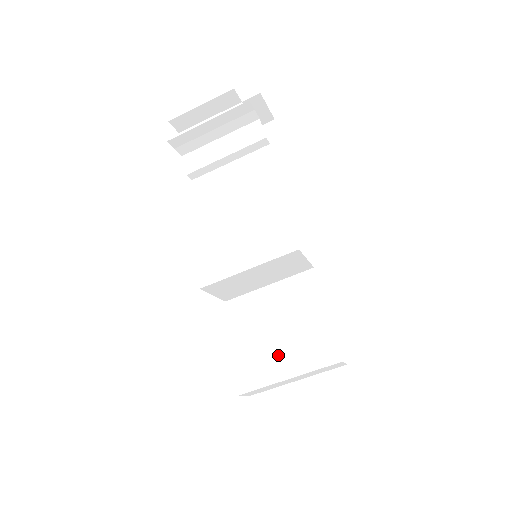
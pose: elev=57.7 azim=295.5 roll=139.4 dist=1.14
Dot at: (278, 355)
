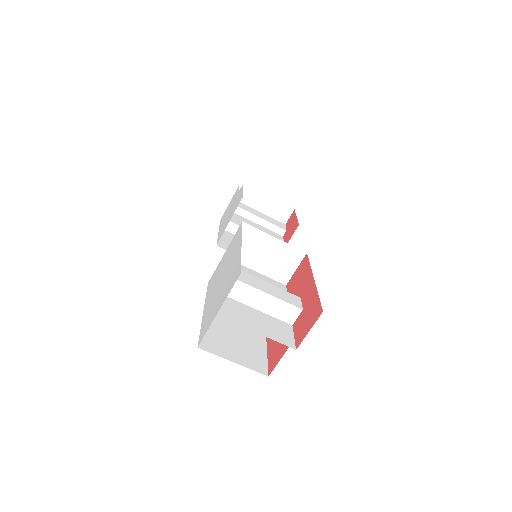
Dot at: (264, 282)
